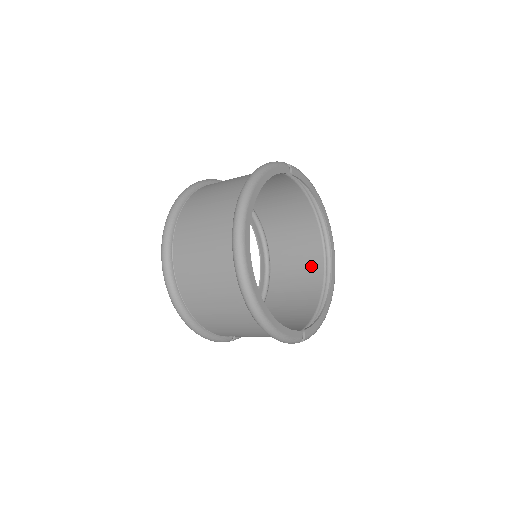
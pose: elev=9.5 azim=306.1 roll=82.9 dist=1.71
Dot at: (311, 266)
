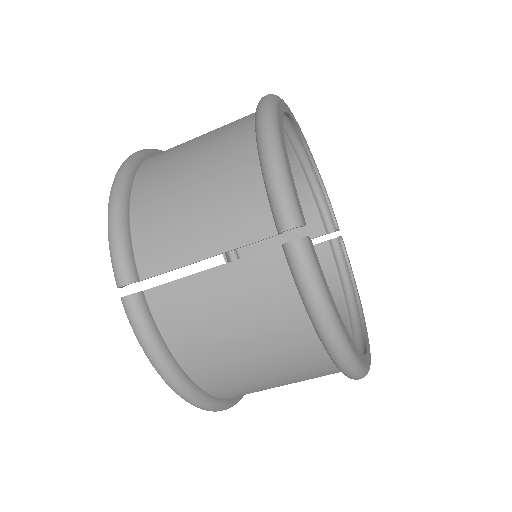
Dot at: occluded
